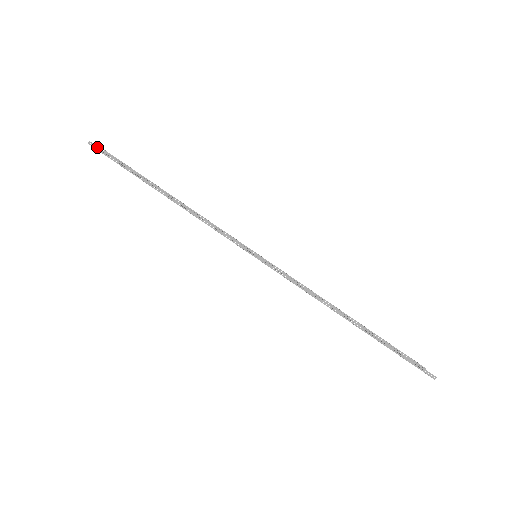
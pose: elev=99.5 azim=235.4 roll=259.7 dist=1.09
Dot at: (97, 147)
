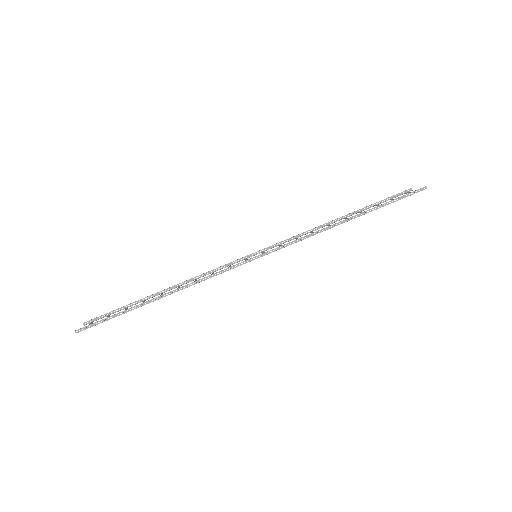
Dot at: (84, 328)
